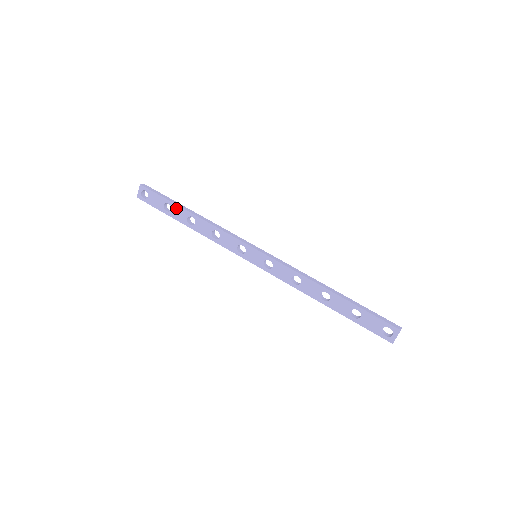
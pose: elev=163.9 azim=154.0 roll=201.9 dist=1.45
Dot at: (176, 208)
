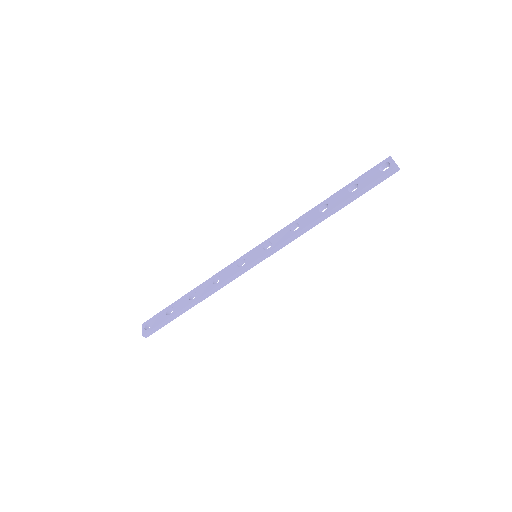
Dot at: (177, 303)
